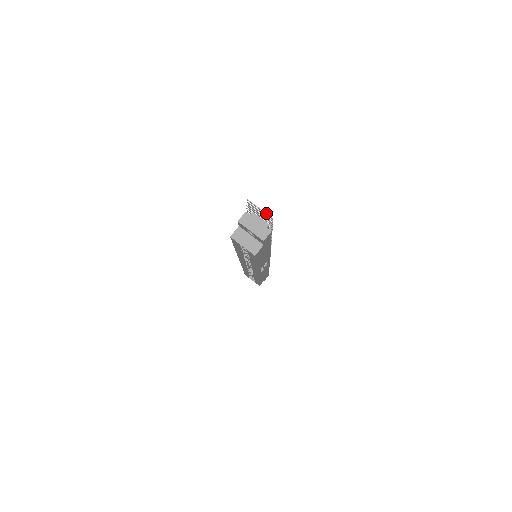
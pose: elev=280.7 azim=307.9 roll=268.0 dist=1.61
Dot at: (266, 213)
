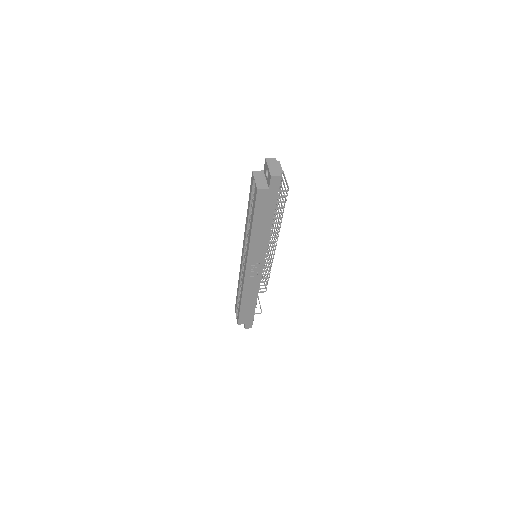
Dot at: occluded
